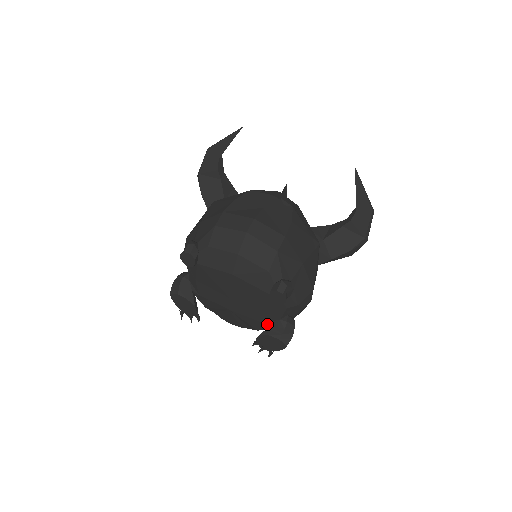
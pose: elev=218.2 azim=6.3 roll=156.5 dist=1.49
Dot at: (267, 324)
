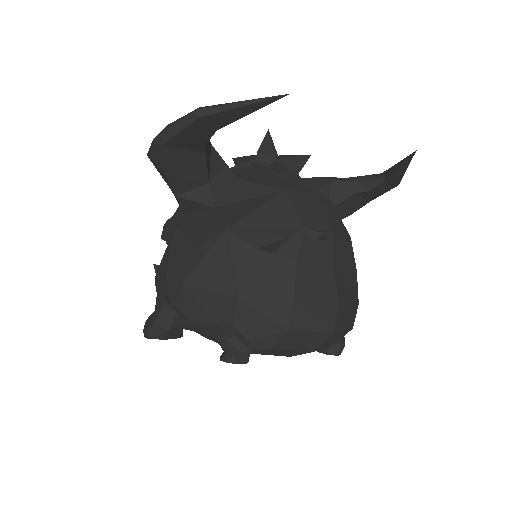
Dot at: occluded
